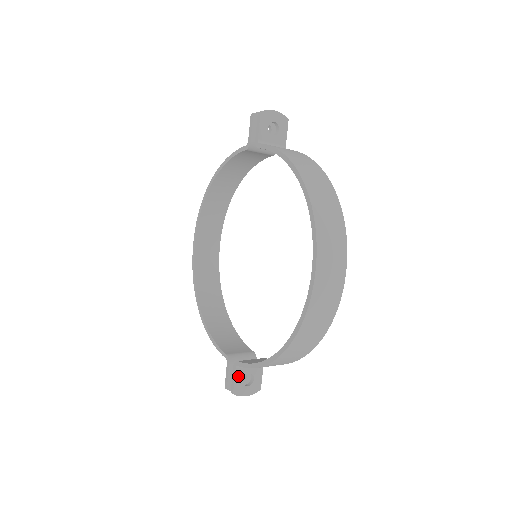
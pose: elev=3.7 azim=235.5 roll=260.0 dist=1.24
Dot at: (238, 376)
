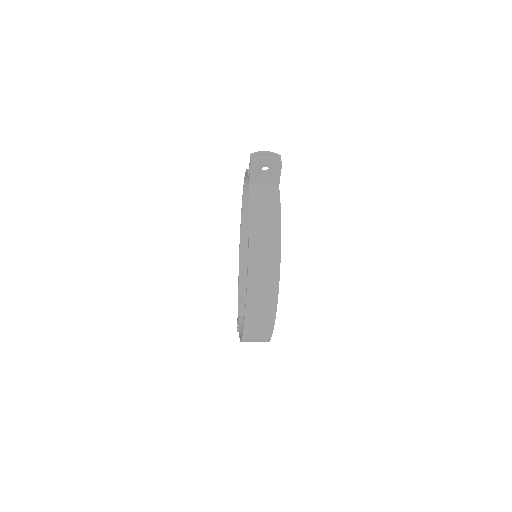
Dot at: occluded
